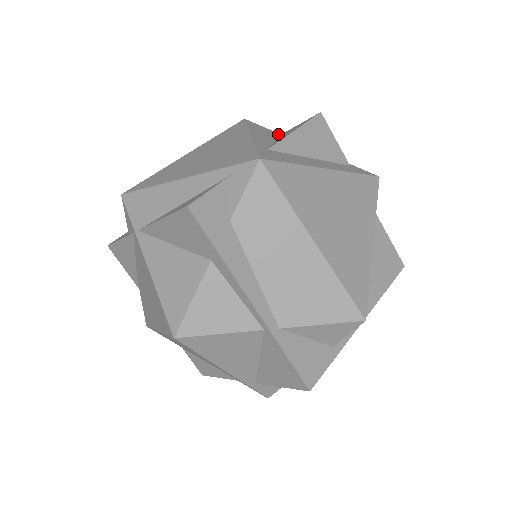
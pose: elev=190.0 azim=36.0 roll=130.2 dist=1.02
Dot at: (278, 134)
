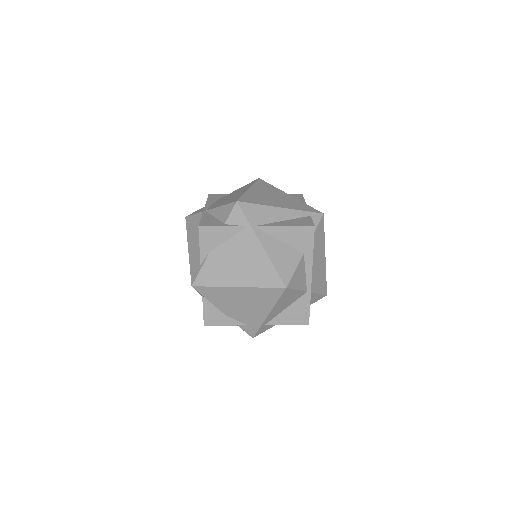
Dot at: occluded
